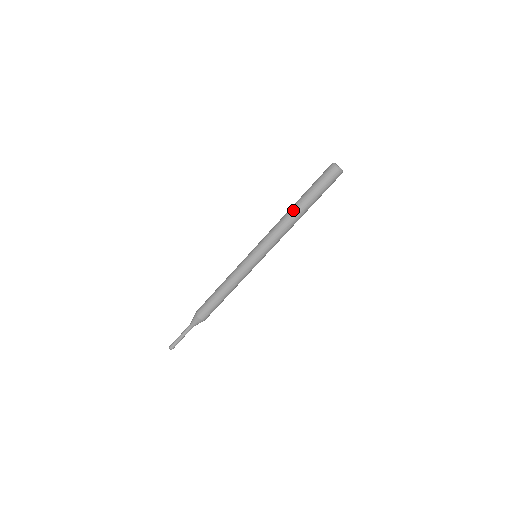
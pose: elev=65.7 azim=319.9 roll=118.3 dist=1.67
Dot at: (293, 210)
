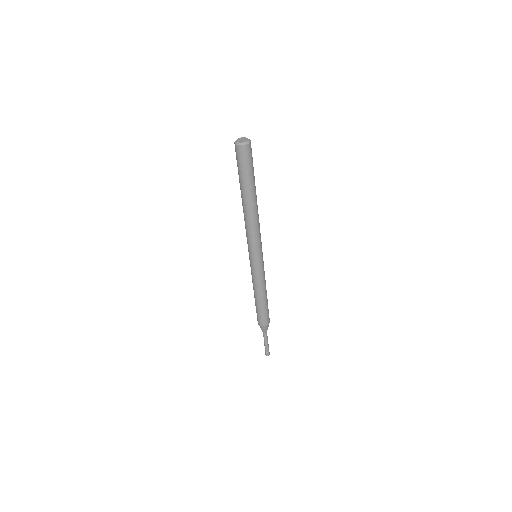
Dot at: (242, 203)
